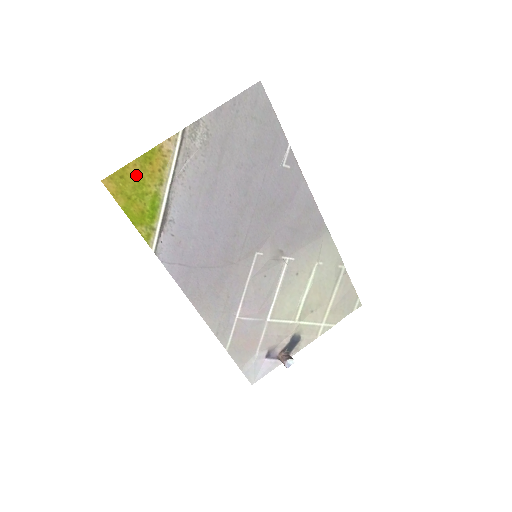
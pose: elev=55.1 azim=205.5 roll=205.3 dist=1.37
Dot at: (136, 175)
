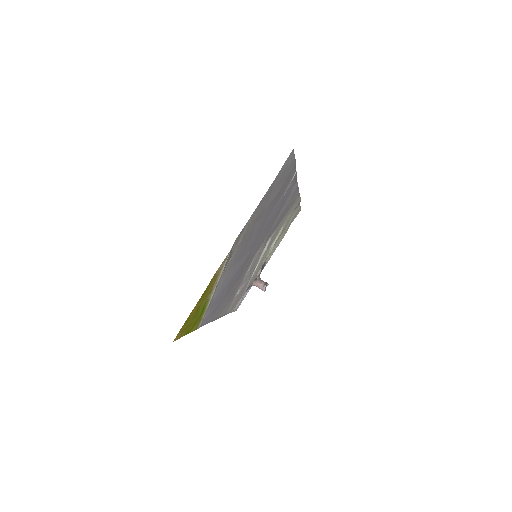
Dot at: (196, 309)
